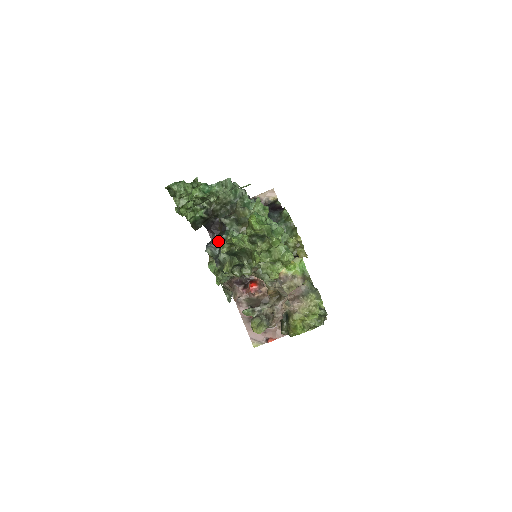
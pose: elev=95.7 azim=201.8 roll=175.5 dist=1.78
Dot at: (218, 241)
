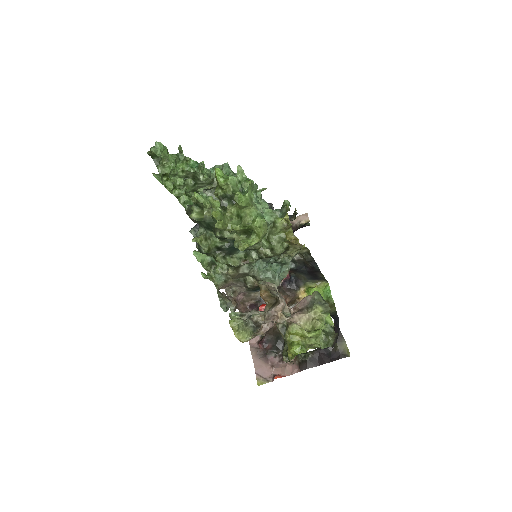
Dot at: (189, 205)
